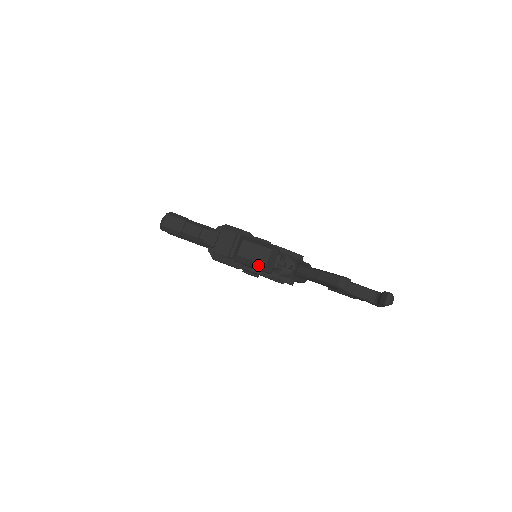
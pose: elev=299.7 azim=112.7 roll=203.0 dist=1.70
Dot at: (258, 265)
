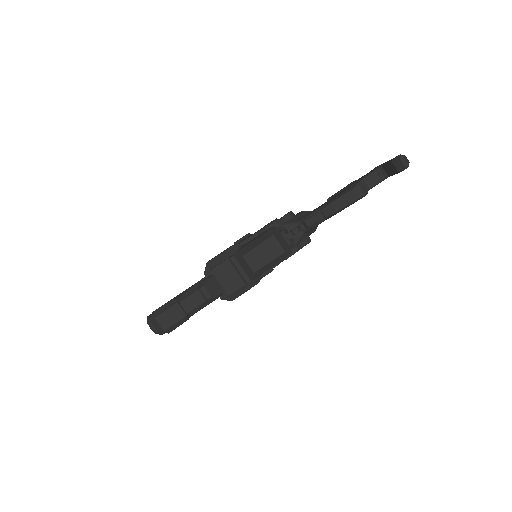
Dot at: (278, 259)
